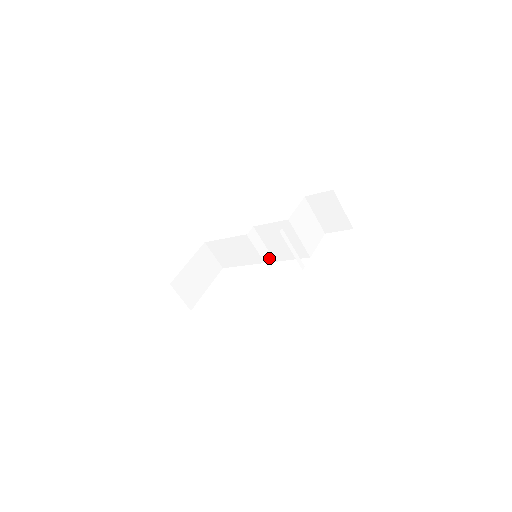
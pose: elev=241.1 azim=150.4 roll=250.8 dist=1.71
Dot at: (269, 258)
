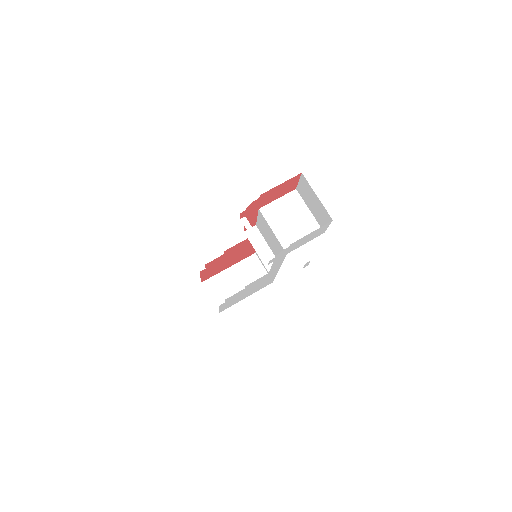
Dot at: occluded
